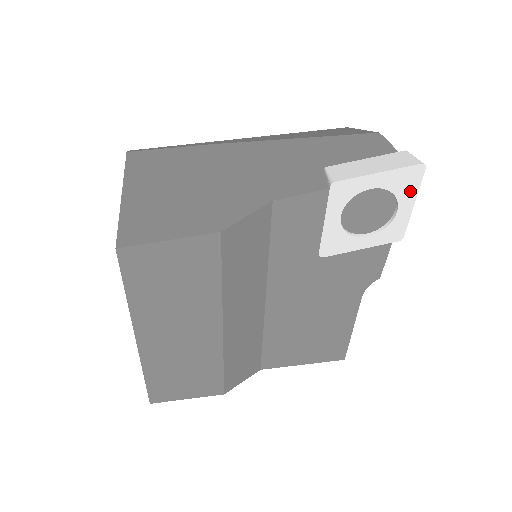
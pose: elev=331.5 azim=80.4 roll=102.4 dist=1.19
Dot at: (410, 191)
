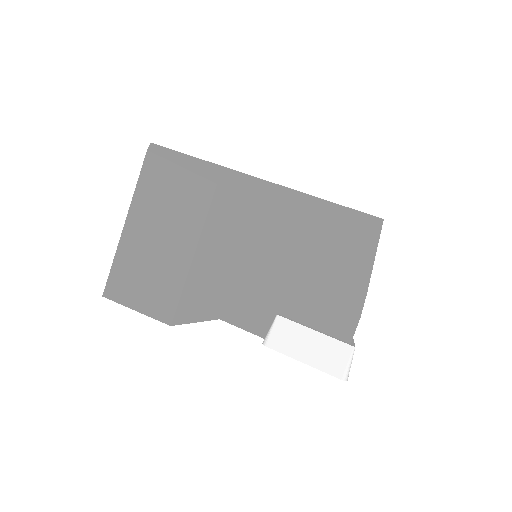
Dot at: occluded
